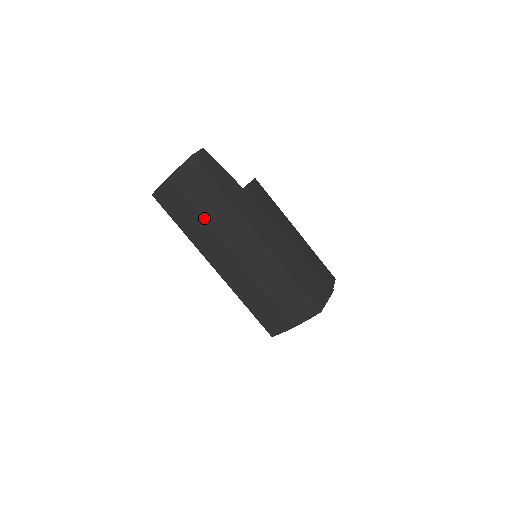
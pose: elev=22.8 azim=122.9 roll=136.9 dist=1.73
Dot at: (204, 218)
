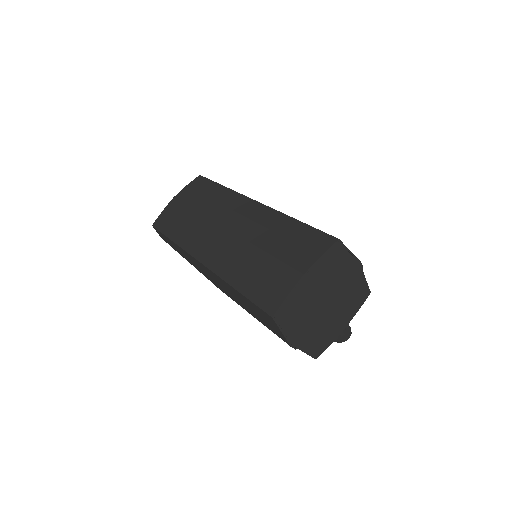
Dot at: (199, 212)
